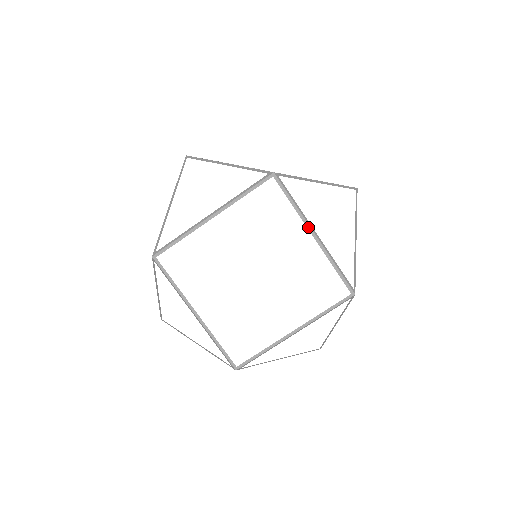
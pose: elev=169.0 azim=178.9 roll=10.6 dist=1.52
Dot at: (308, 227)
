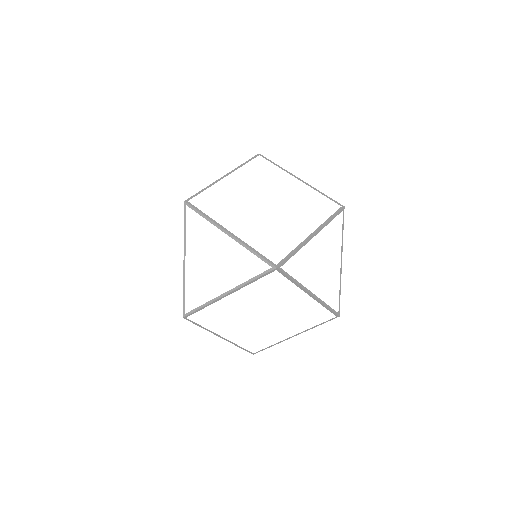
Dot at: (305, 291)
